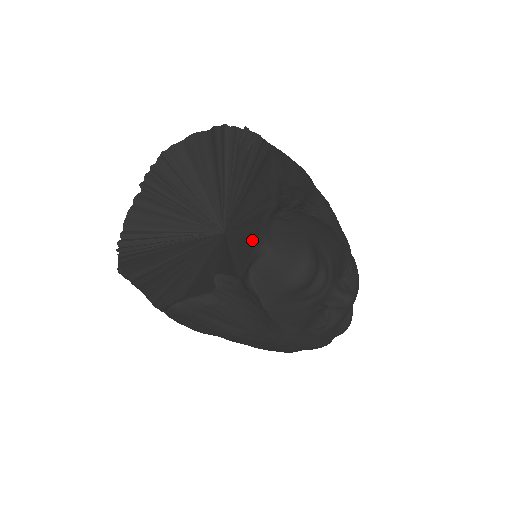
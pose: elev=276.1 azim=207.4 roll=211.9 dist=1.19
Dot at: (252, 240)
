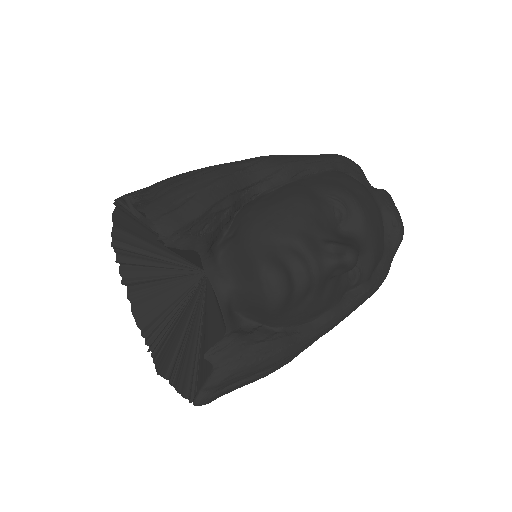
Dot at: occluded
